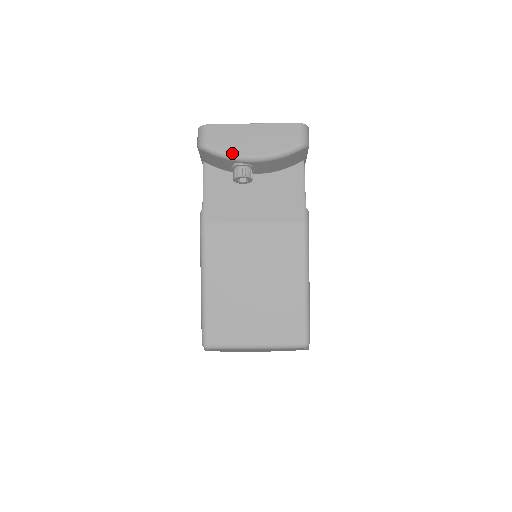
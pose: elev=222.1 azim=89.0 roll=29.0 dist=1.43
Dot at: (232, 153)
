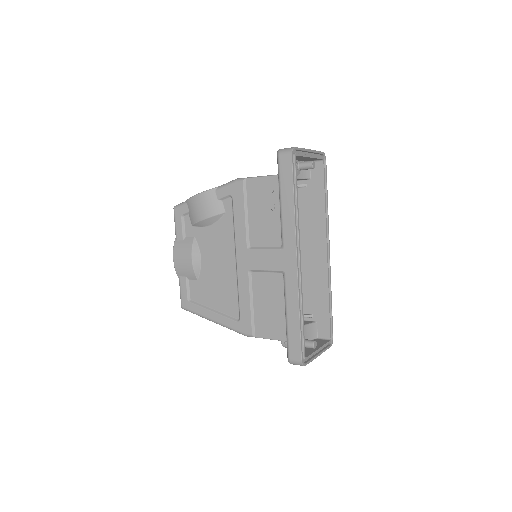
Dot at: occluded
